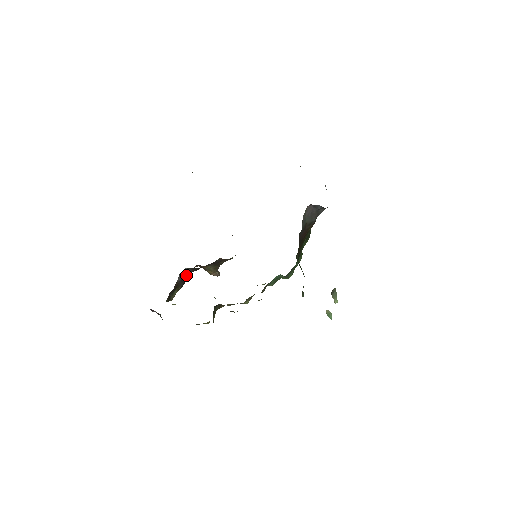
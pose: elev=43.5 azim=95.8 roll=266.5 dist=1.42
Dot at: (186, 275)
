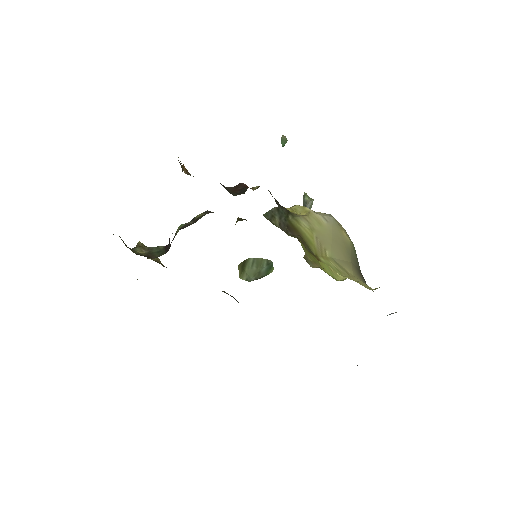
Dot at: occluded
